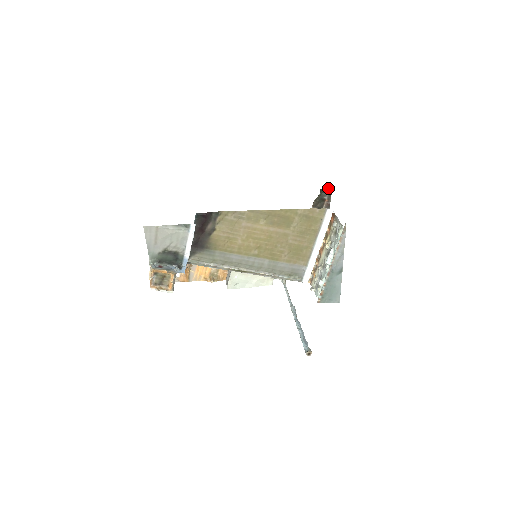
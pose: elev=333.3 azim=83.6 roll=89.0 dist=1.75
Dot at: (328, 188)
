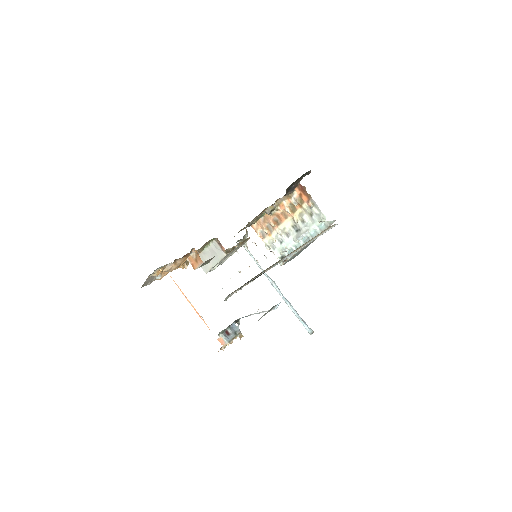
Dot at: (309, 171)
